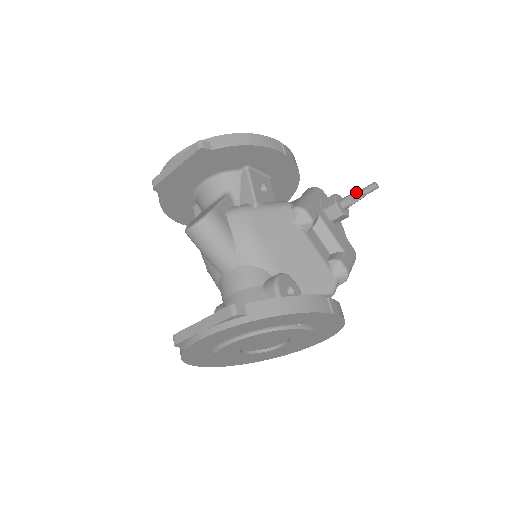
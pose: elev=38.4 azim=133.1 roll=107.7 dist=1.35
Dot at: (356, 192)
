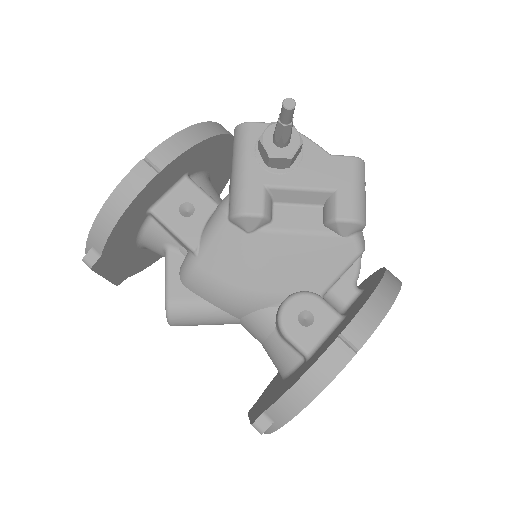
Dot at: (277, 126)
